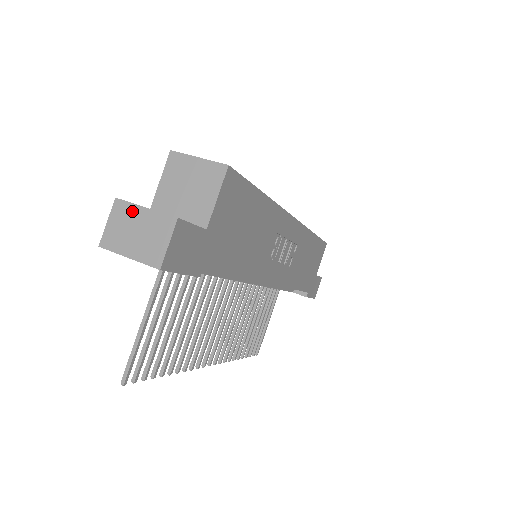
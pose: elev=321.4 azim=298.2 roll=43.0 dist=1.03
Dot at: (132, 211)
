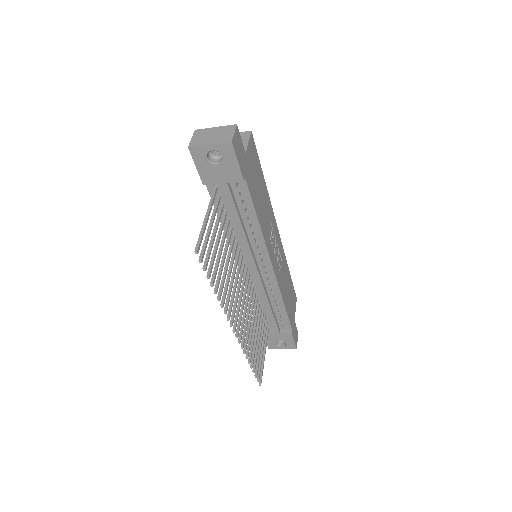
Dot at: (207, 130)
